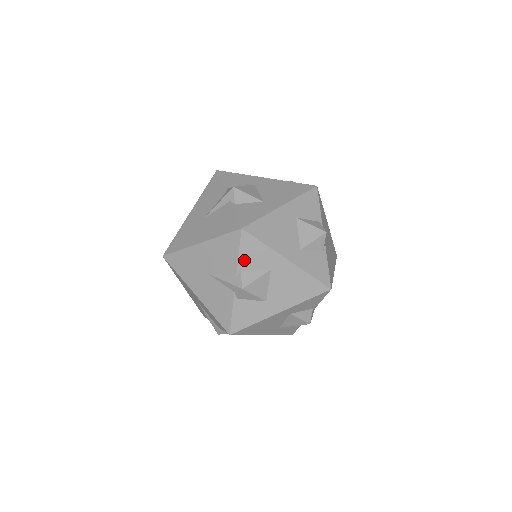
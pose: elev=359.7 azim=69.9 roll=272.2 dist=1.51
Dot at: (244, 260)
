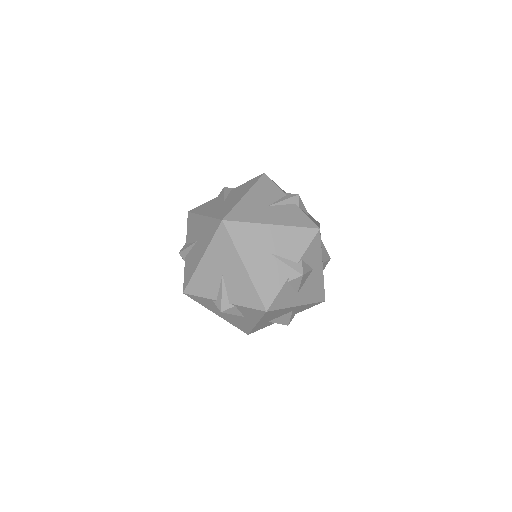
Dot at: (307, 253)
